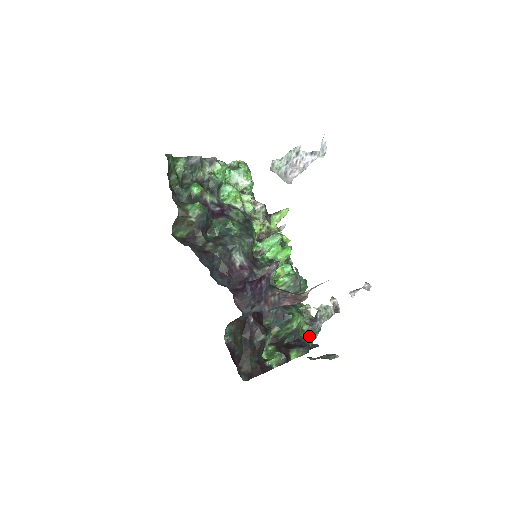
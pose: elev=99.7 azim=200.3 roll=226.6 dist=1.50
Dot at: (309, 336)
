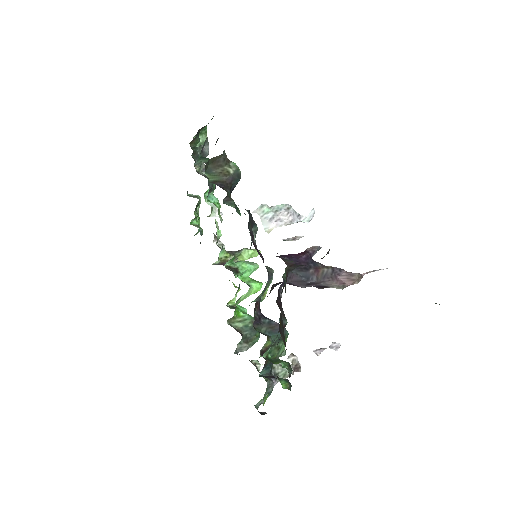
Dot at: occluded
